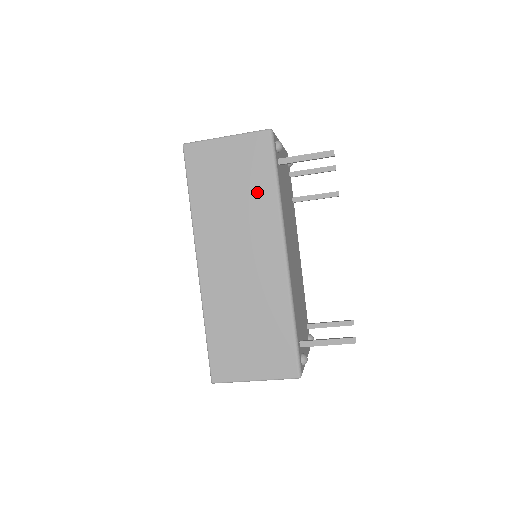
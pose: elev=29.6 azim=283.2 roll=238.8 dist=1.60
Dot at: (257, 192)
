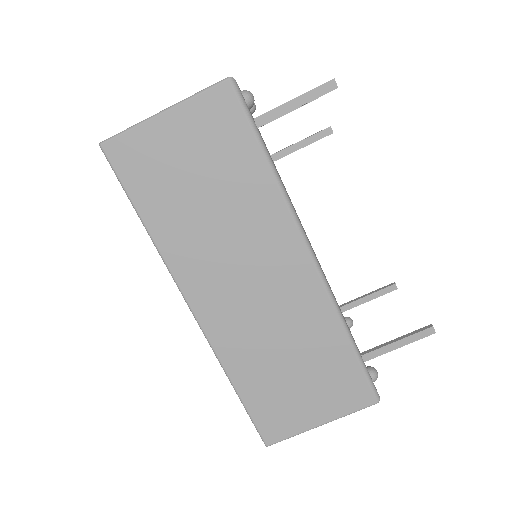
Dot at: (242, 182)
